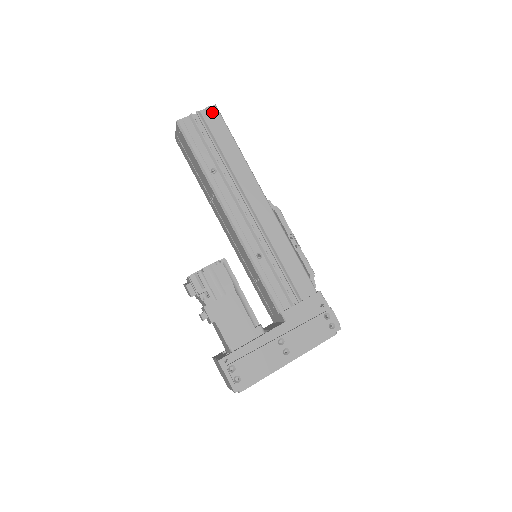
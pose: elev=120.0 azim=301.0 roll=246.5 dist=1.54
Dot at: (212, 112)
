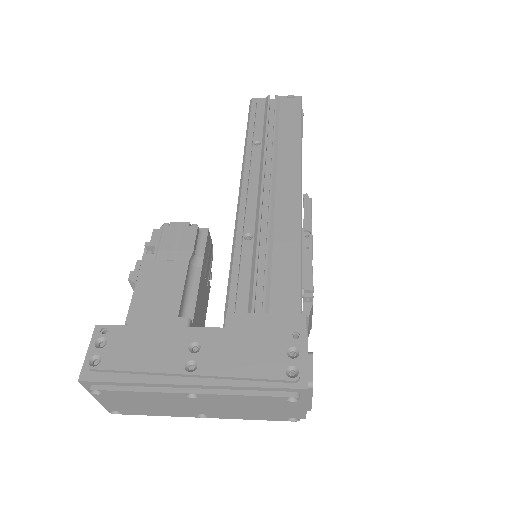
Dot at: (293, 100)
